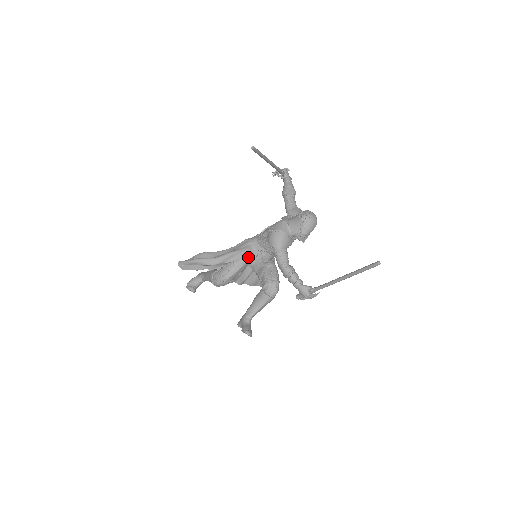
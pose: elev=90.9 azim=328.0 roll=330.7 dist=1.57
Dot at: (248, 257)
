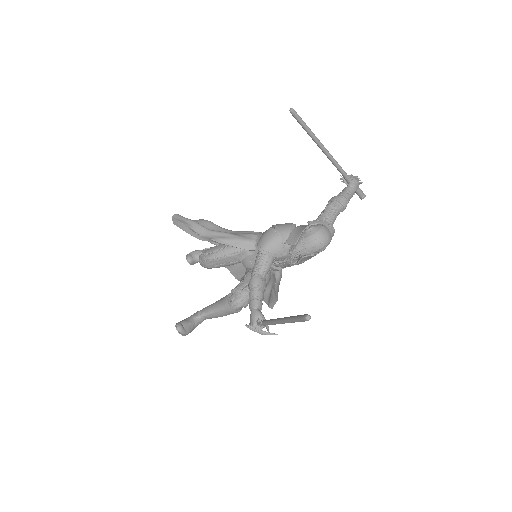
Dot at: (243, 250)
